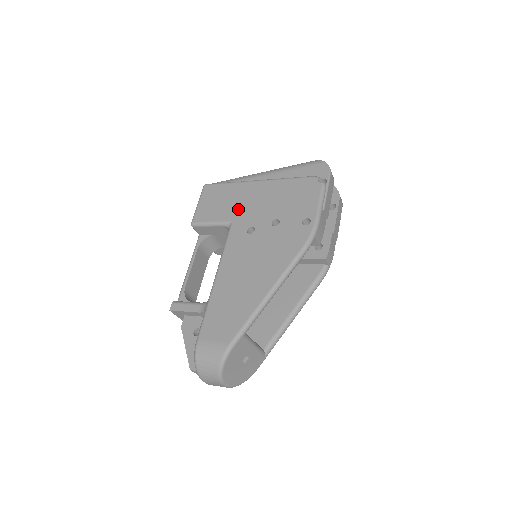
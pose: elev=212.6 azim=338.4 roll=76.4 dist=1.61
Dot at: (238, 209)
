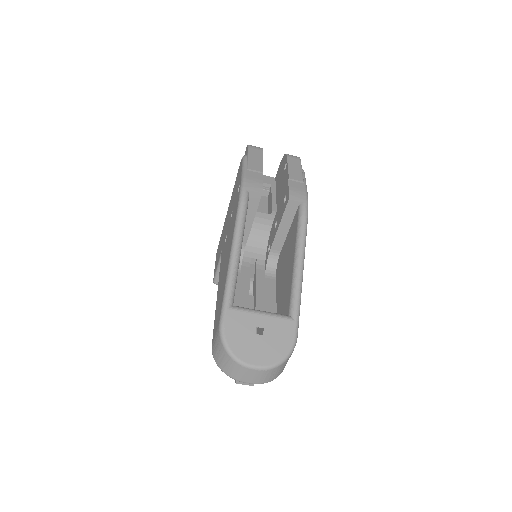
Dot at: (223, 238)
